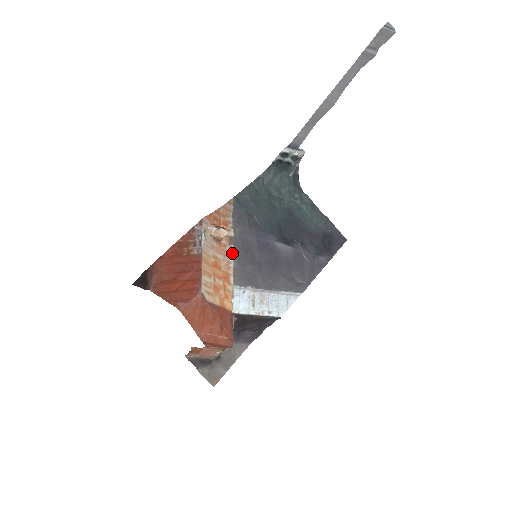
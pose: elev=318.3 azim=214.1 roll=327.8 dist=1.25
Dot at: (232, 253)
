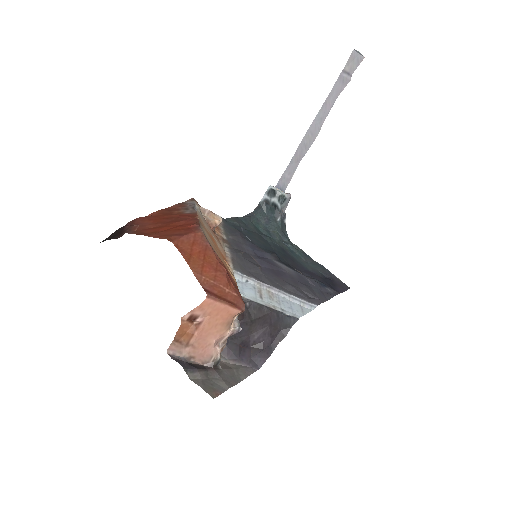
Dot at: (227, 248)
